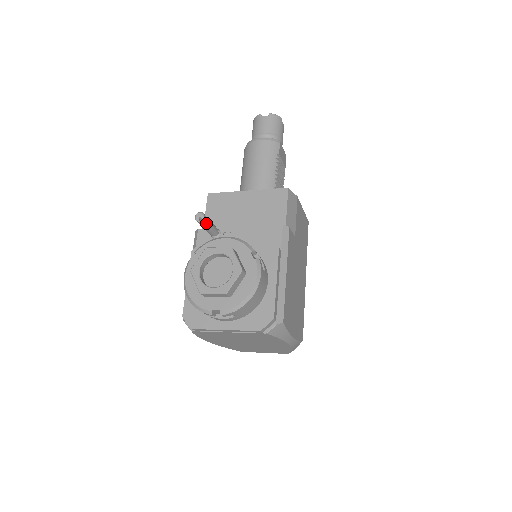
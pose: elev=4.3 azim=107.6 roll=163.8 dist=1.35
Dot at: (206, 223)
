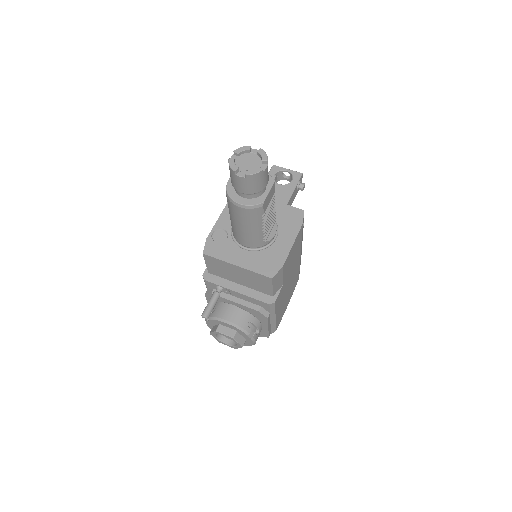
Dot at: occluded
